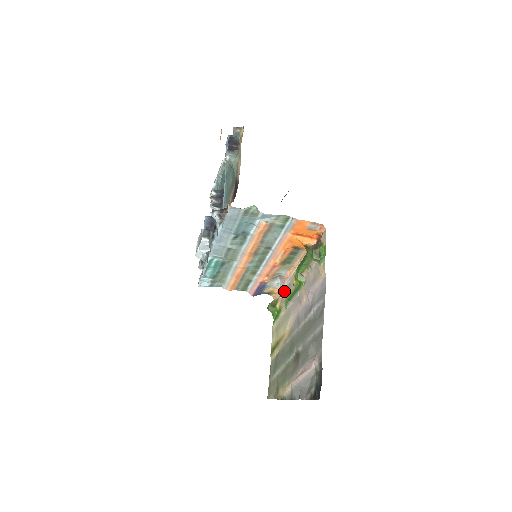
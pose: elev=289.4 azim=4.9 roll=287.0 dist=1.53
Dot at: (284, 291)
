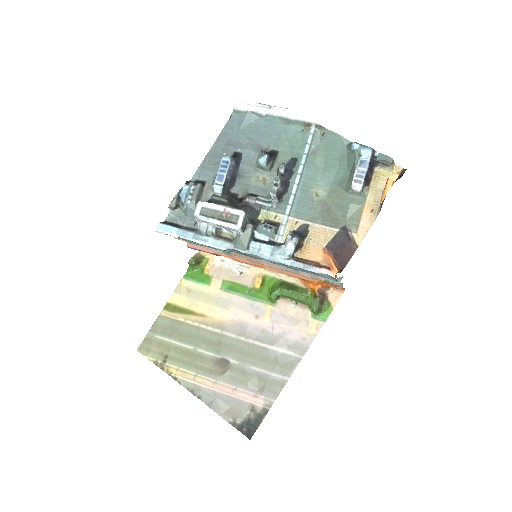
Dot at: (228, 268)
